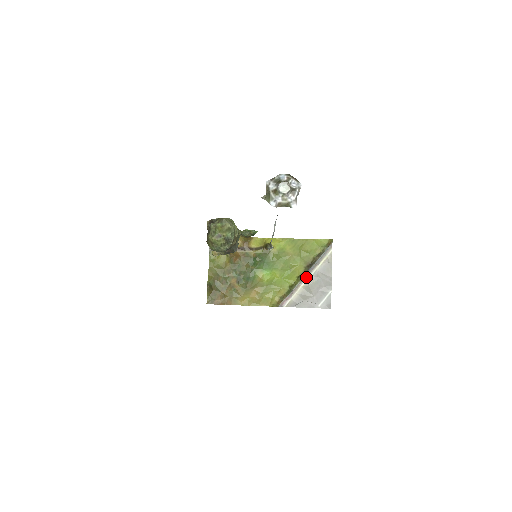
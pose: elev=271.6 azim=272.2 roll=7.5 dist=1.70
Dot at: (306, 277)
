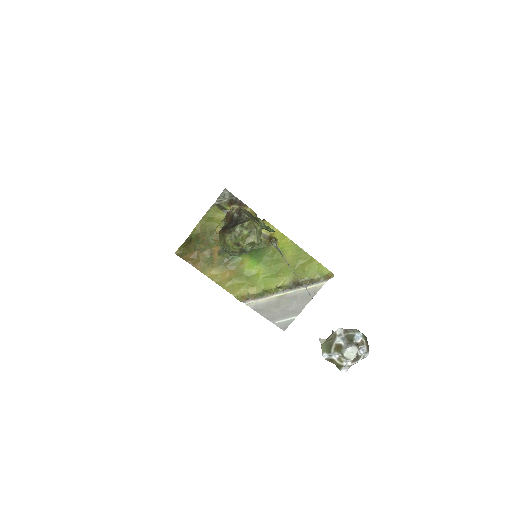
Dot at: (285, 291)
